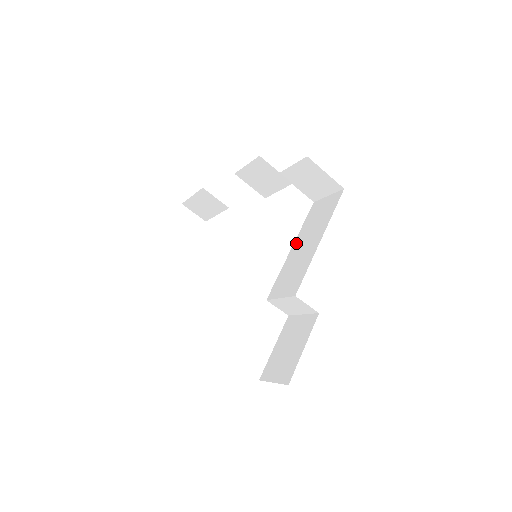
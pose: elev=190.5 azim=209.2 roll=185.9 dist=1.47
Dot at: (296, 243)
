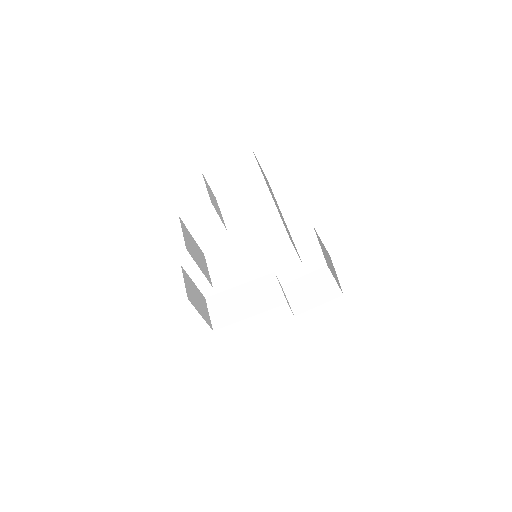
Dot at: occluded
